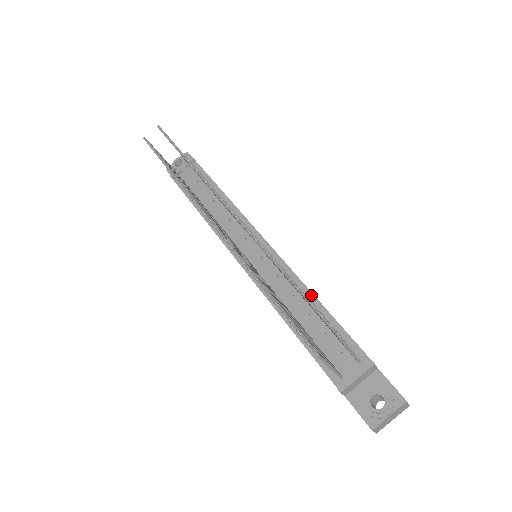
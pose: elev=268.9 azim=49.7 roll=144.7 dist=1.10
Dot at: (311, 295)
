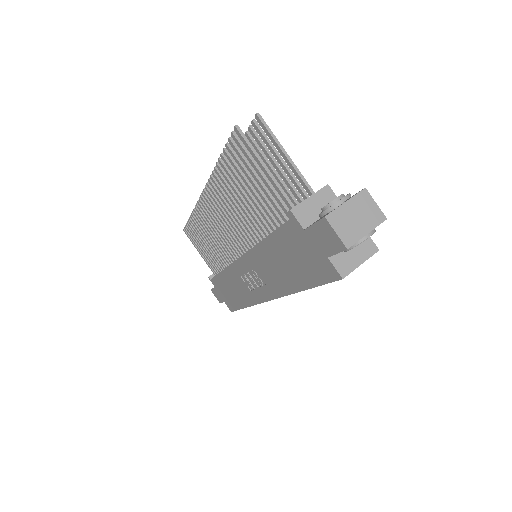
Dot at: occluded
